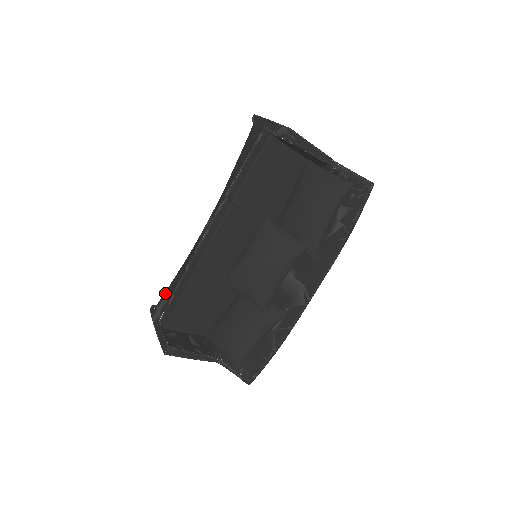
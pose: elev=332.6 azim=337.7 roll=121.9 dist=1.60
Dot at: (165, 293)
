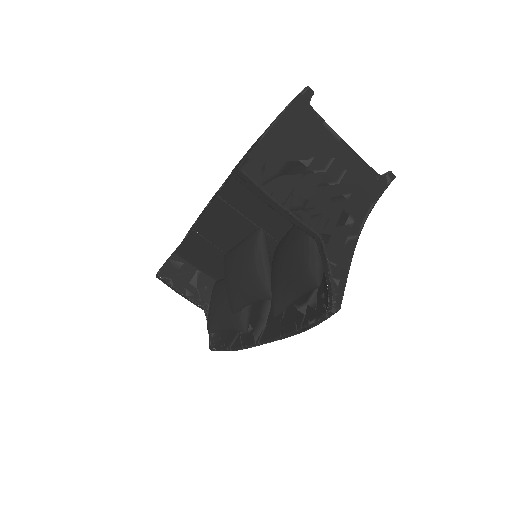
Dot at: occluded
